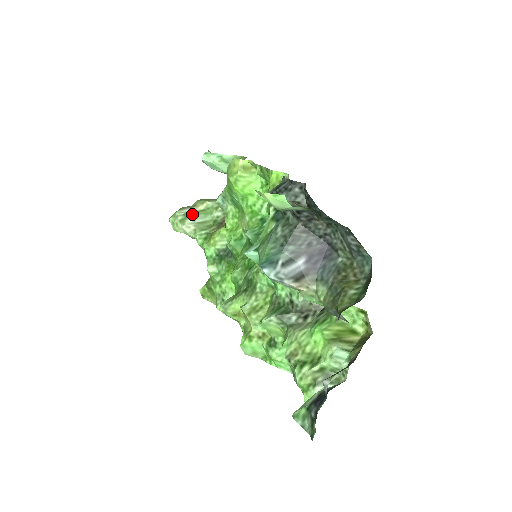
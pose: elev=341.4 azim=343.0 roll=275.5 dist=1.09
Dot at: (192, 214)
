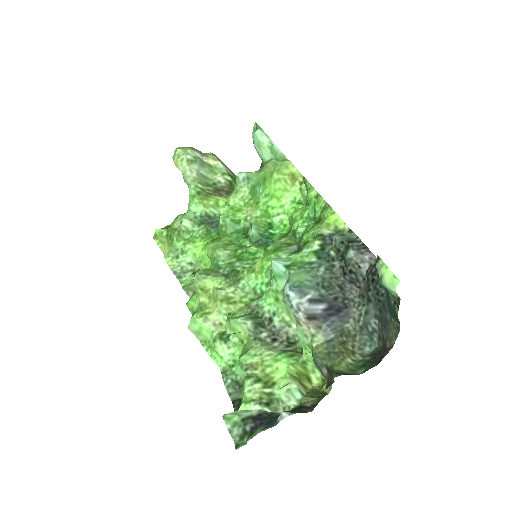
Dot at: (201, 162)
